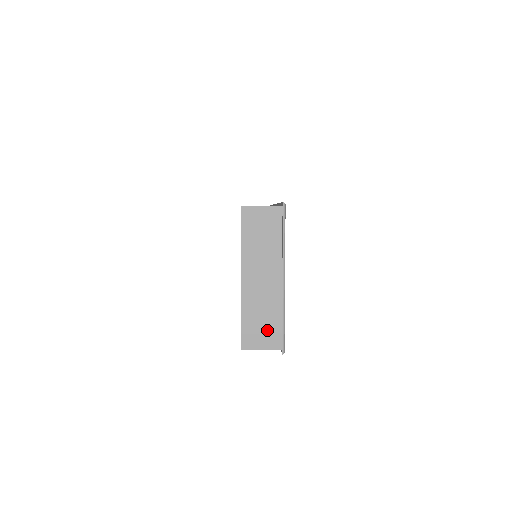
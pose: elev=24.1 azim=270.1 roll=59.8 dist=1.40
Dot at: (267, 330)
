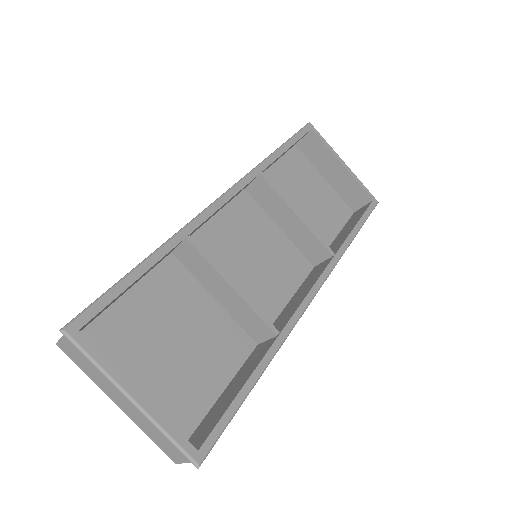
Dot at: (172, 445)
